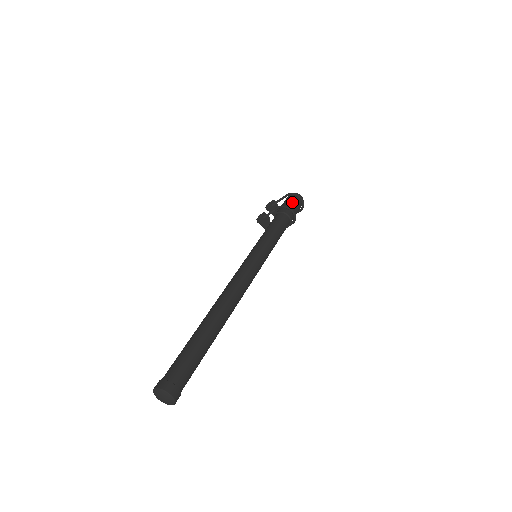
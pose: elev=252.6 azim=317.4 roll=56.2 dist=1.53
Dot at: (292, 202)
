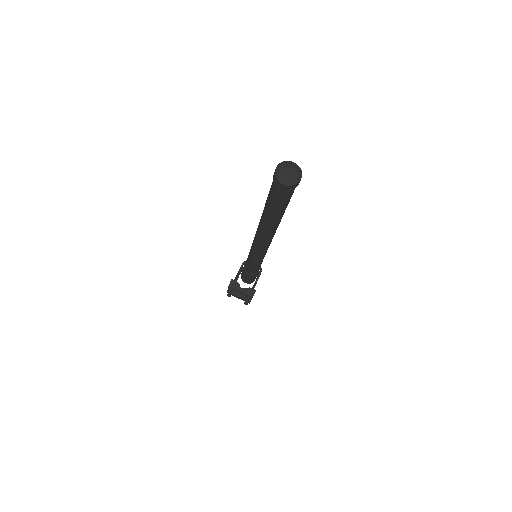
Dot at: occluded
